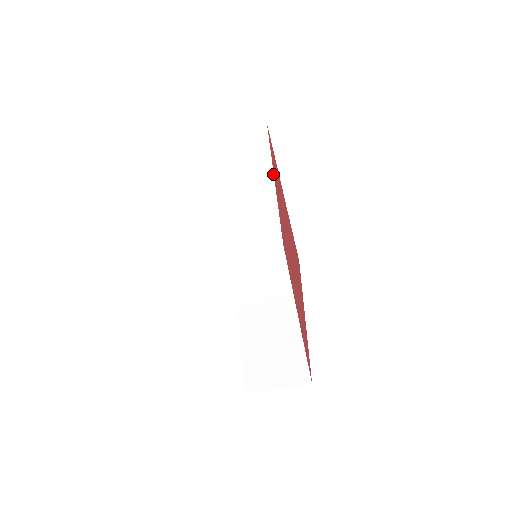
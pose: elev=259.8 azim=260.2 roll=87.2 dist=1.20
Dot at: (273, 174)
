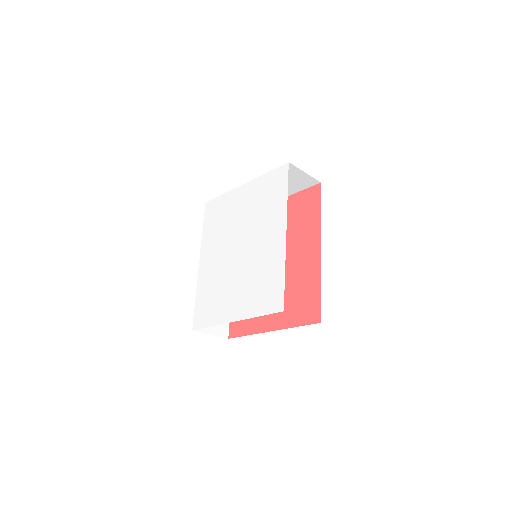
Dot at: occluded
